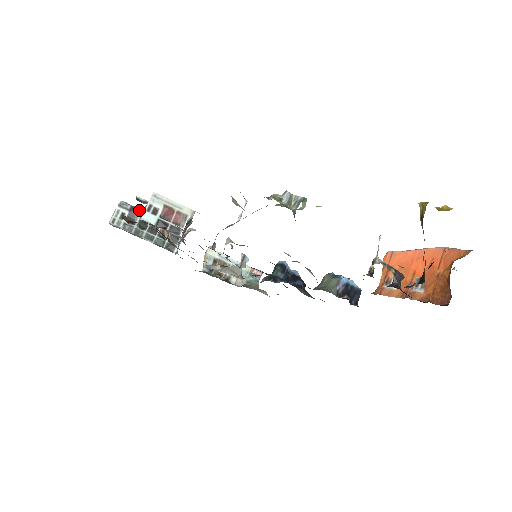
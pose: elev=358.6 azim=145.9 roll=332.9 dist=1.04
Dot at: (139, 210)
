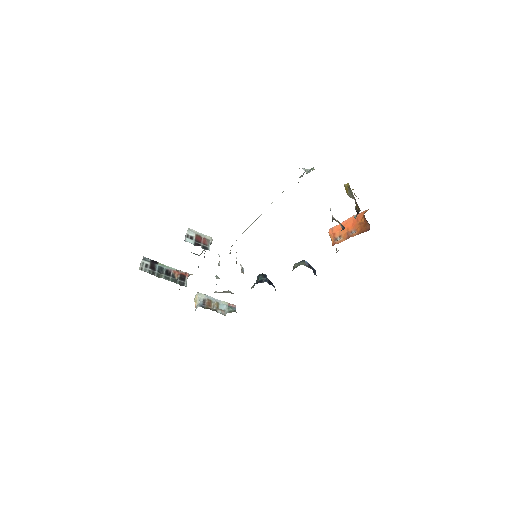
Dot at: (156, 262)
